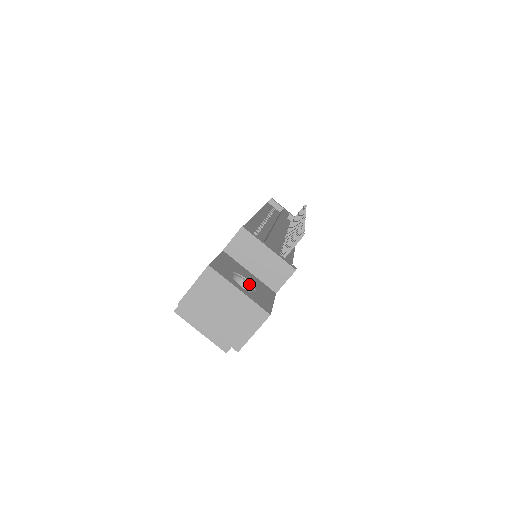
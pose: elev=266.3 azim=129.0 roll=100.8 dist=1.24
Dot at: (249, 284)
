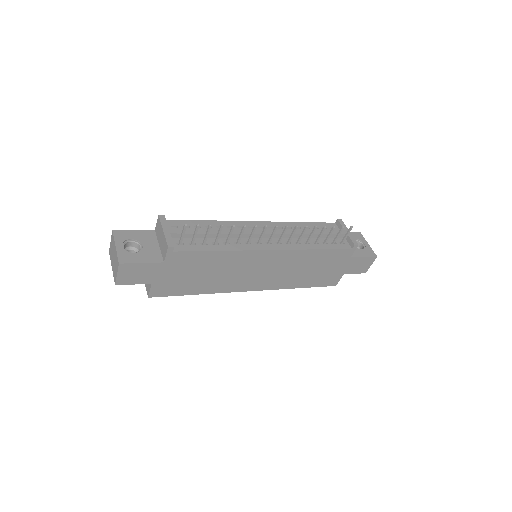
Dot at: (141, 249)
